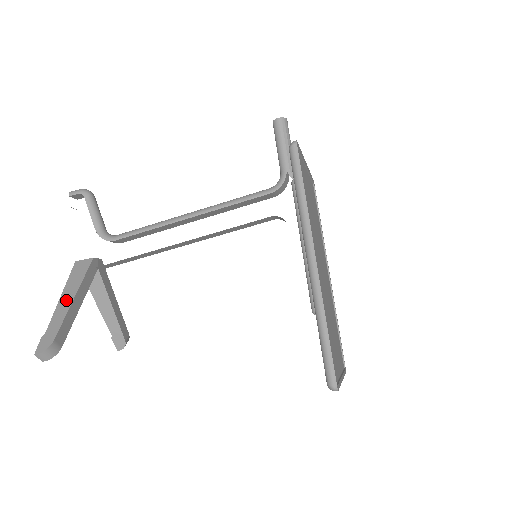
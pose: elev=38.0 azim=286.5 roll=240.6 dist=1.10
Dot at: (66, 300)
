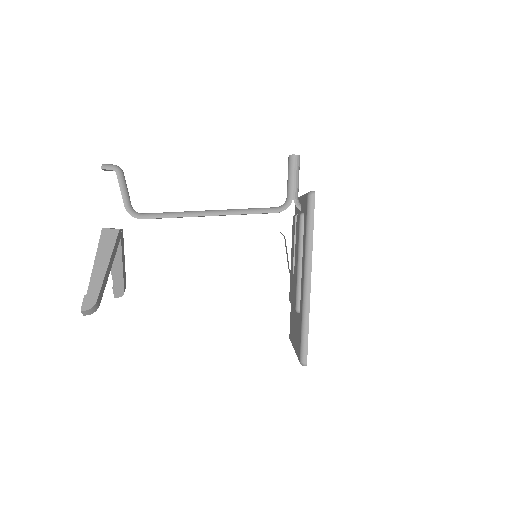
Dot at: (101, 266)
